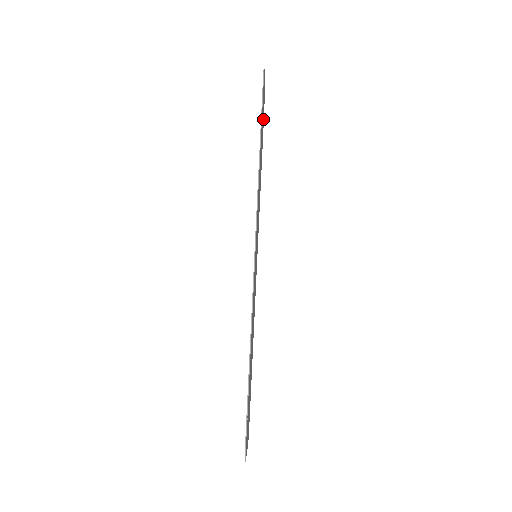
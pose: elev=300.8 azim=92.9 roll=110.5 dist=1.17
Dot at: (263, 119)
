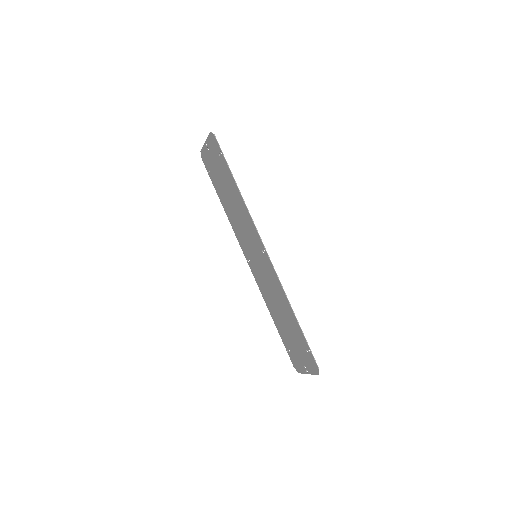
Dot at: (209, 164)
